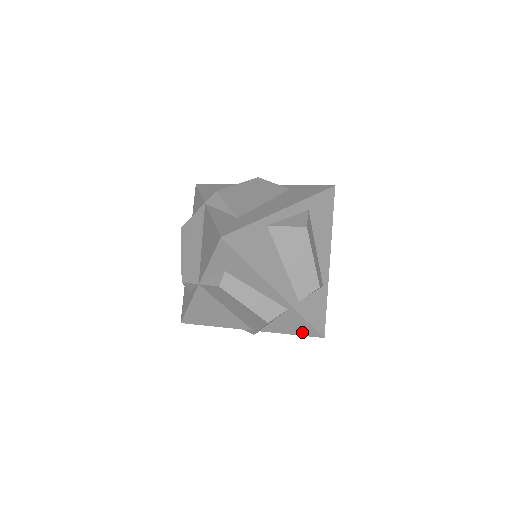
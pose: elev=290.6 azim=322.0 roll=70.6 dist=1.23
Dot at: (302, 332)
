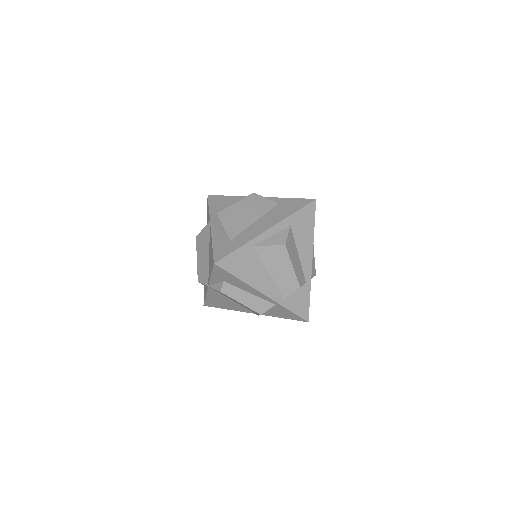
Dot at: (291, 318)
